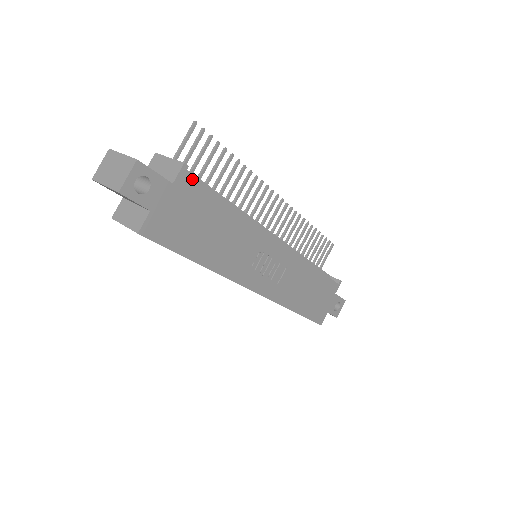
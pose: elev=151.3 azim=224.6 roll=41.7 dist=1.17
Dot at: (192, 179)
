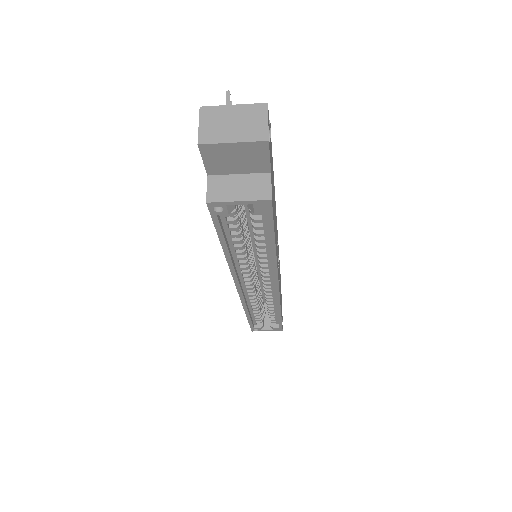
Dot at: (271, 142)
